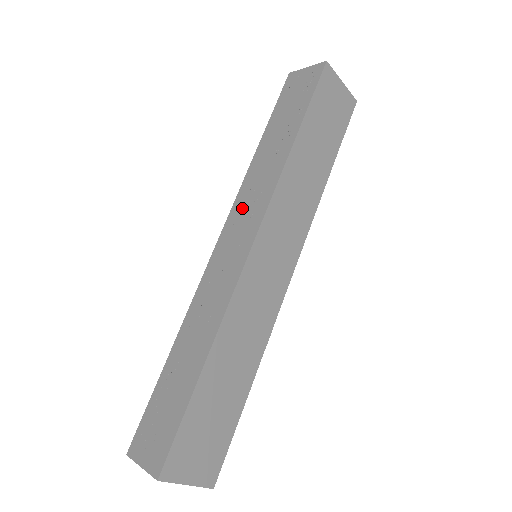
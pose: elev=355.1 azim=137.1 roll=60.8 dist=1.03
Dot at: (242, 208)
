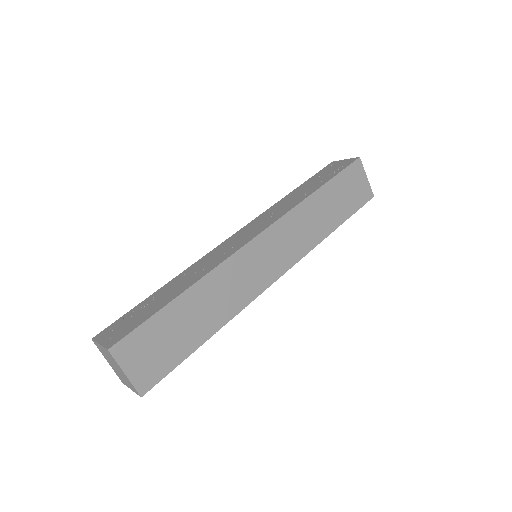
Dot at: (261, 219)
